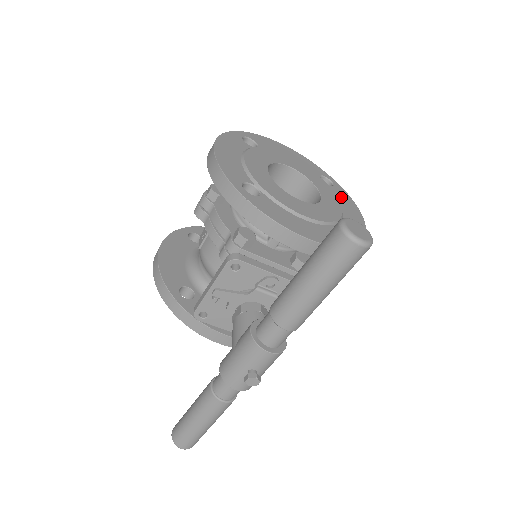
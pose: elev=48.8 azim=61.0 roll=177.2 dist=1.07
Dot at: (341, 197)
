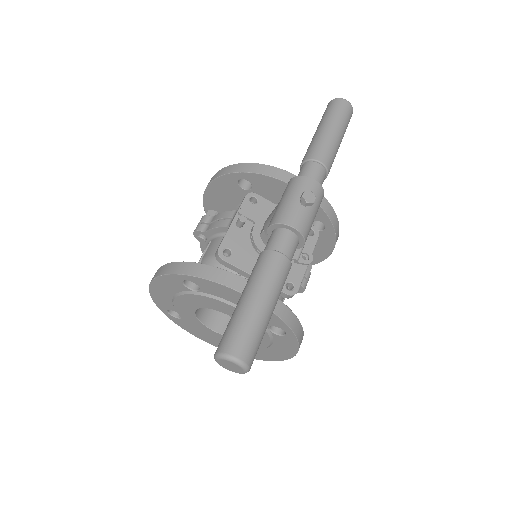
Dot at: occluded
